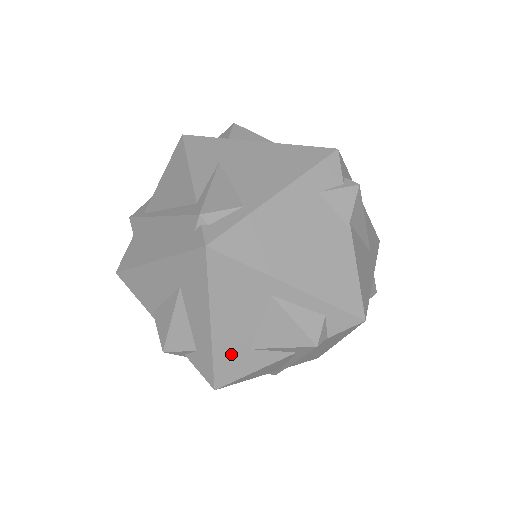
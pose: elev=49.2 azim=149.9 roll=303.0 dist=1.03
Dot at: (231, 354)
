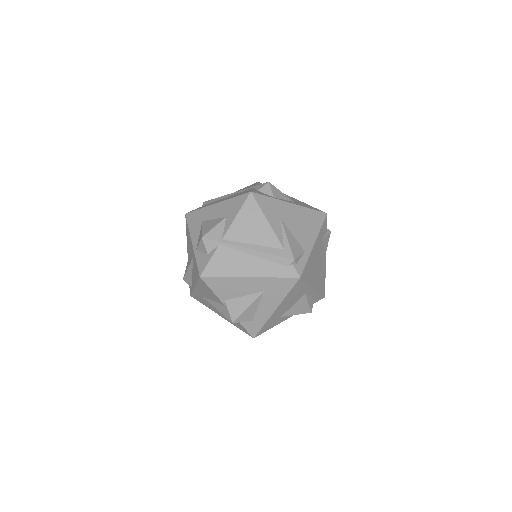
Dot at: (273, 321)
